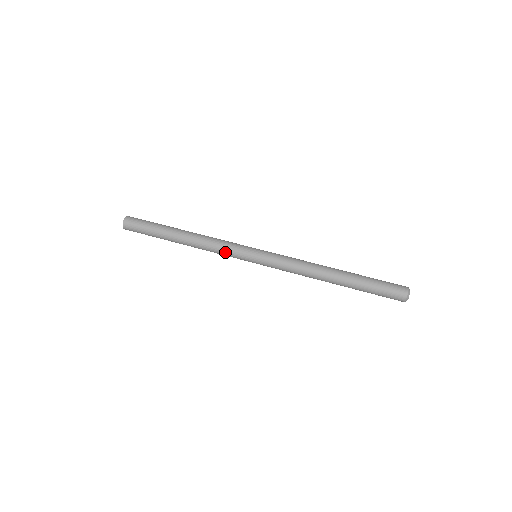
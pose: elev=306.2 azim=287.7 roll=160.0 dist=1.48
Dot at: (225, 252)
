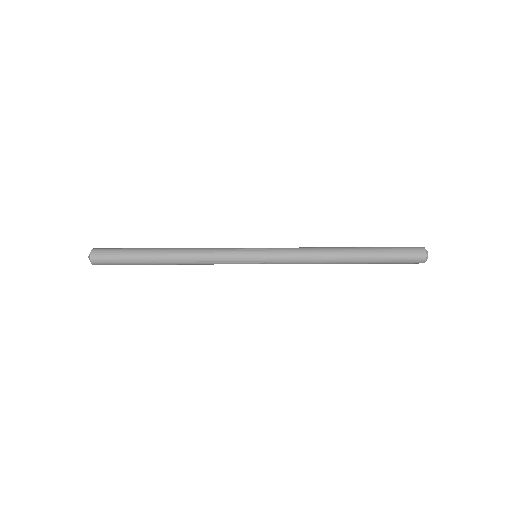
Dot at: (221, 254)
